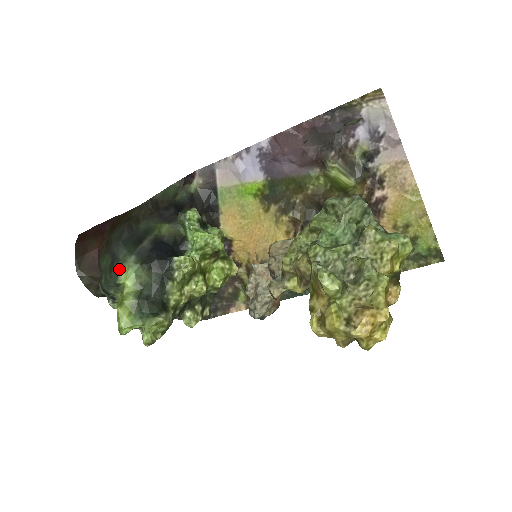
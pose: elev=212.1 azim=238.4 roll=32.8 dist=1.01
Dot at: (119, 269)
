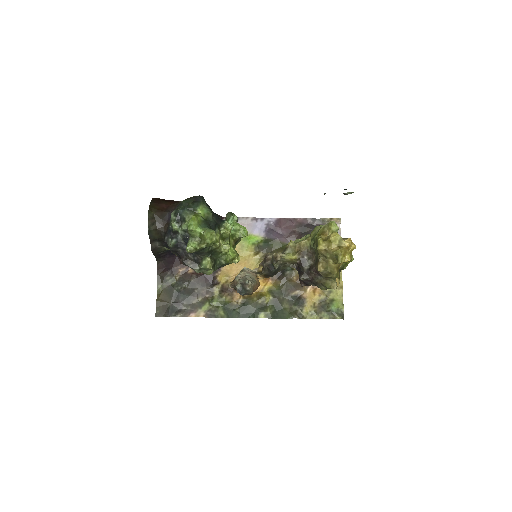
Dot at: (201, 203)
